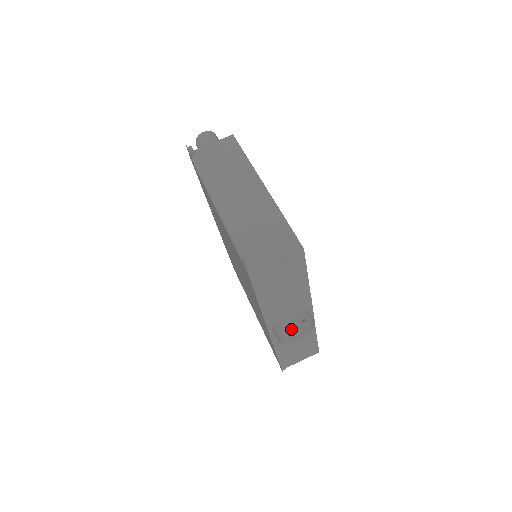
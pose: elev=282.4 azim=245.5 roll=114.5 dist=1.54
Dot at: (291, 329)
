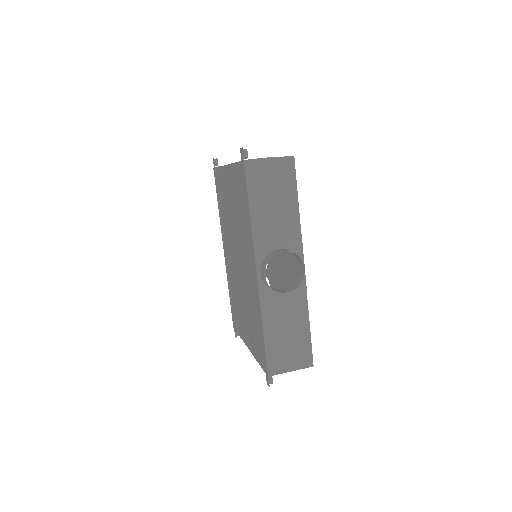
Dot at: occluded
